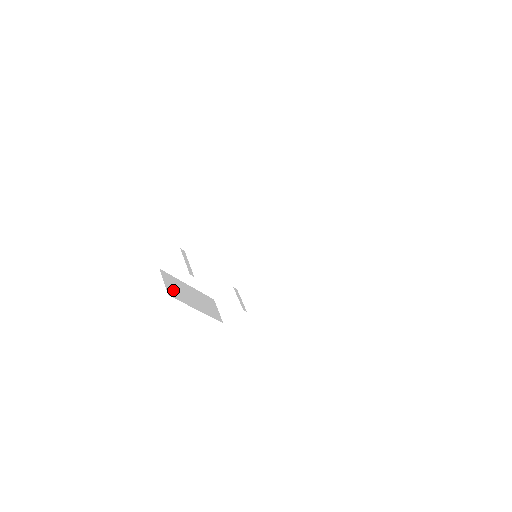
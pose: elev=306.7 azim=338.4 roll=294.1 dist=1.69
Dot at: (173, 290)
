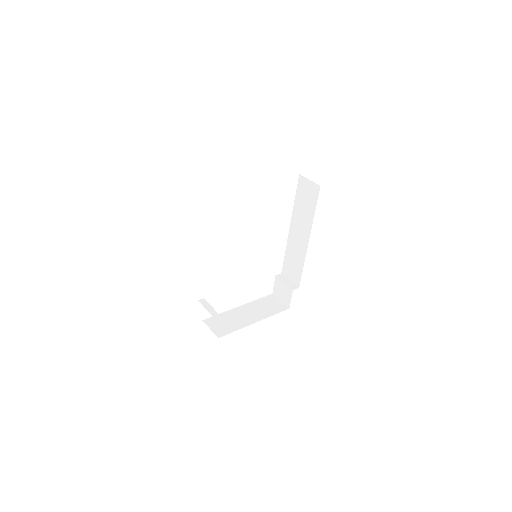
Dot at: (222, 328)
